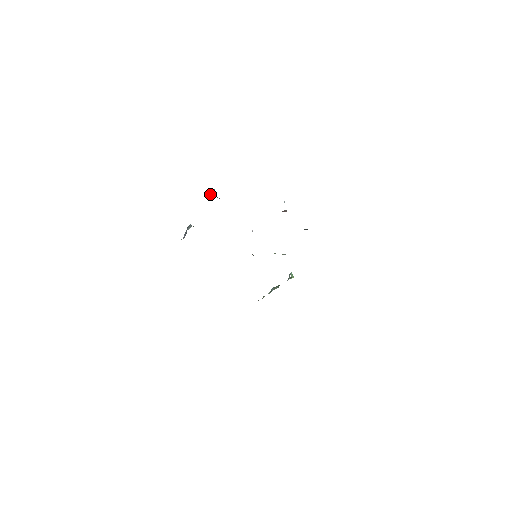
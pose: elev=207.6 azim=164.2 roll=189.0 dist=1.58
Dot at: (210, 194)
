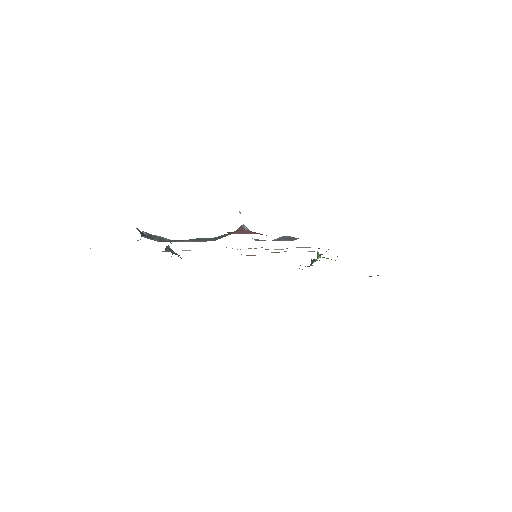
Dot at: occluded
